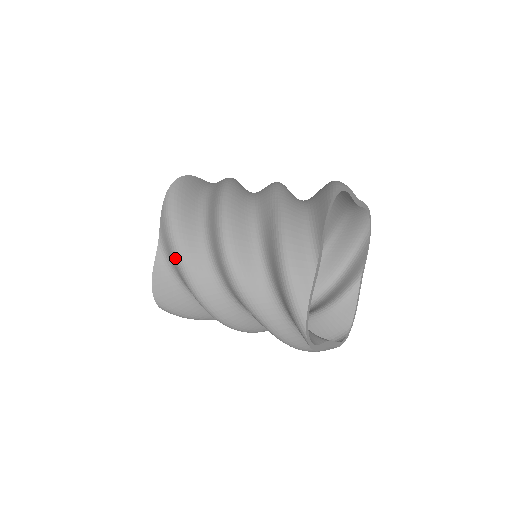
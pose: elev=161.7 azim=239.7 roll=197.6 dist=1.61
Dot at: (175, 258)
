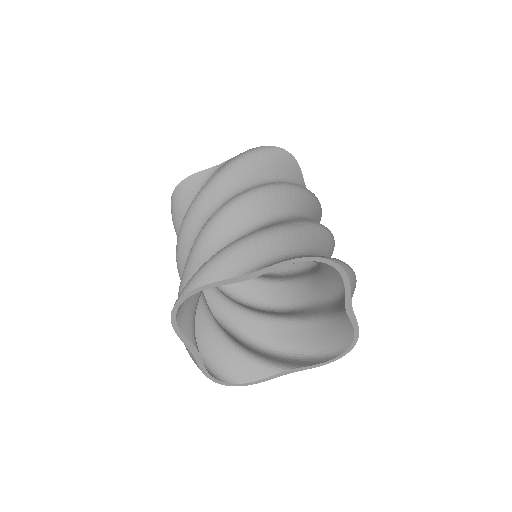
Dot at: (210, 178)
